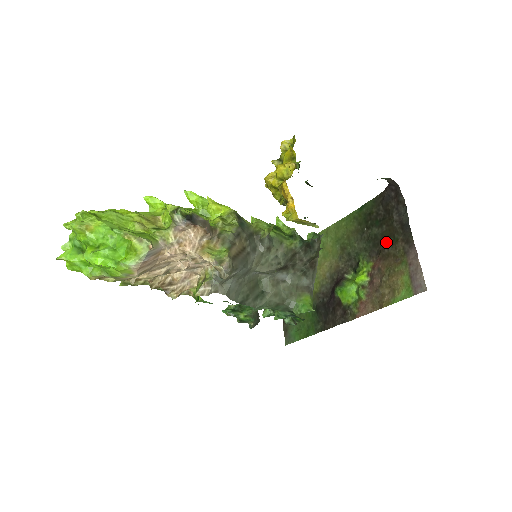
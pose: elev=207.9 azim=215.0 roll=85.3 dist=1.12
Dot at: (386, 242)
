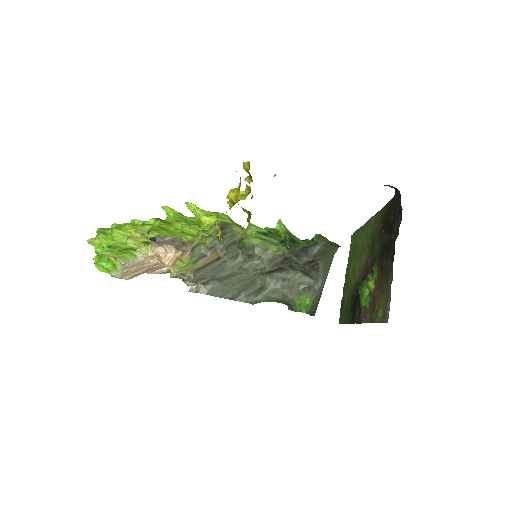
Dot at: (386, 254)
